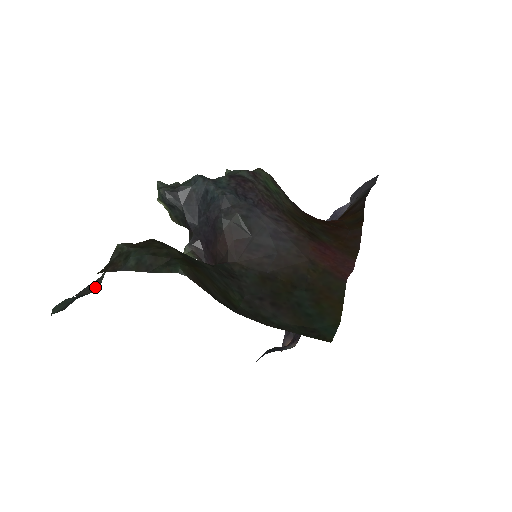
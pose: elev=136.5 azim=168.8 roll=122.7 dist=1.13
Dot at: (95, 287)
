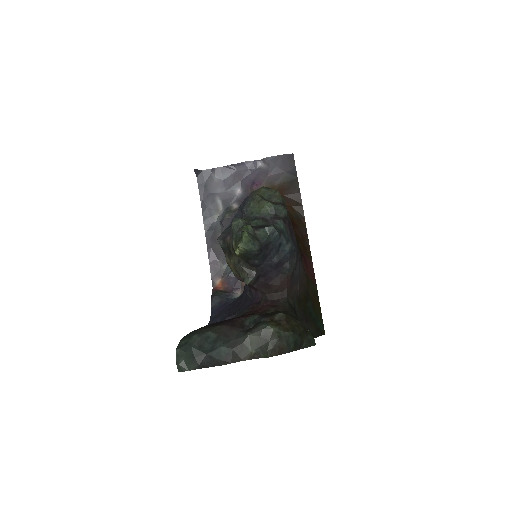
Dot at: (246, 355)
